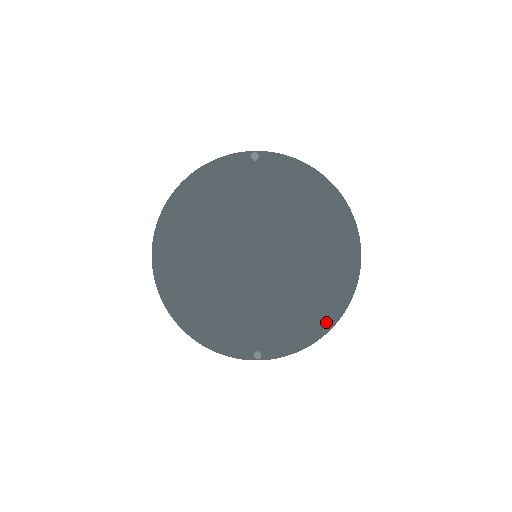
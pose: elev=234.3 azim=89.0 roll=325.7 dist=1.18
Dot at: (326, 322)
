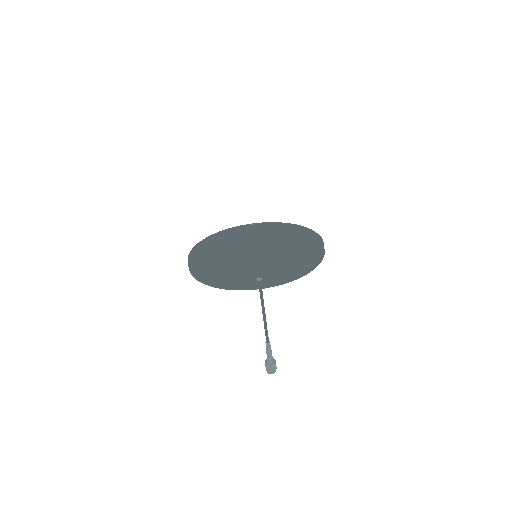
Dot at: (306, 262)
